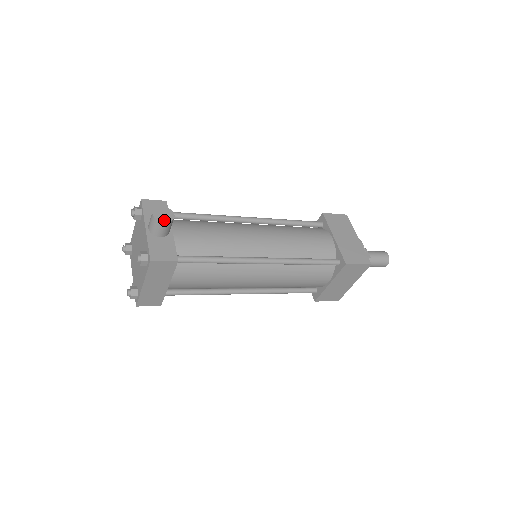
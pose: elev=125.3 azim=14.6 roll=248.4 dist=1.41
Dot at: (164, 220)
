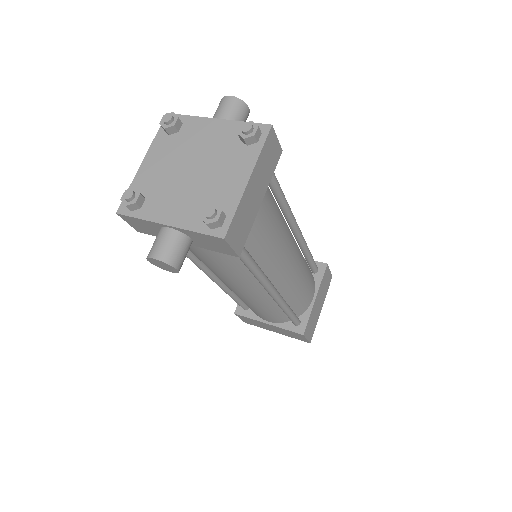
Dot at: (245, 107)
